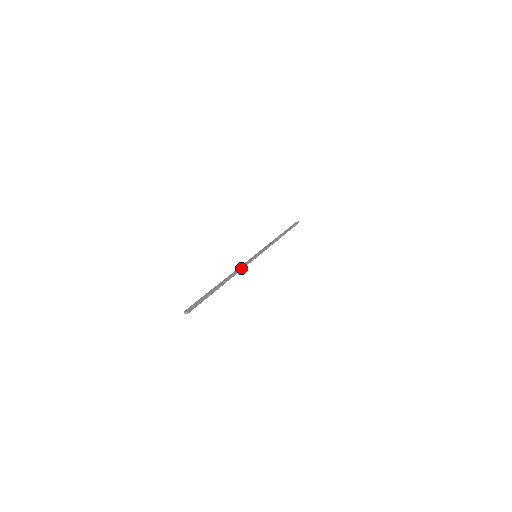
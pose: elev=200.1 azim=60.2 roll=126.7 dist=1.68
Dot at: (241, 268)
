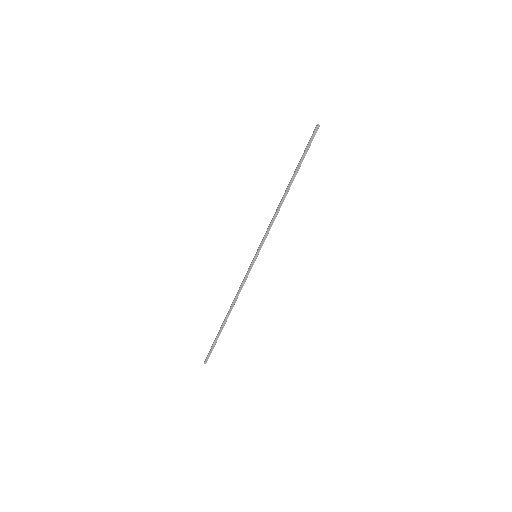
Dot at: (273, 222)
